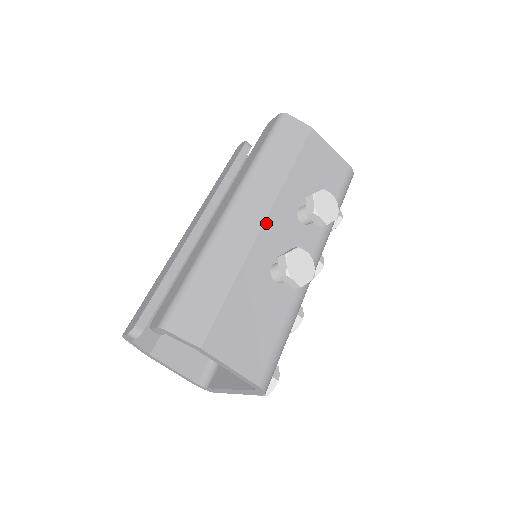
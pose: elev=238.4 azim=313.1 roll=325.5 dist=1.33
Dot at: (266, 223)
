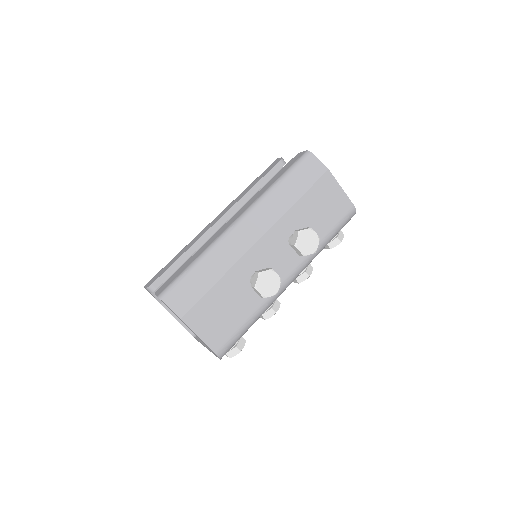
Dot at: (259, 241)
